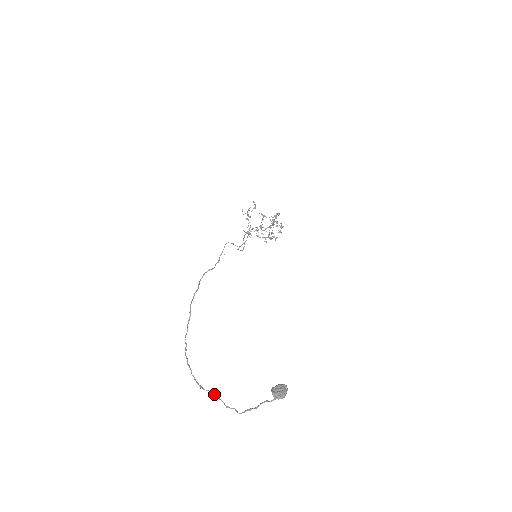
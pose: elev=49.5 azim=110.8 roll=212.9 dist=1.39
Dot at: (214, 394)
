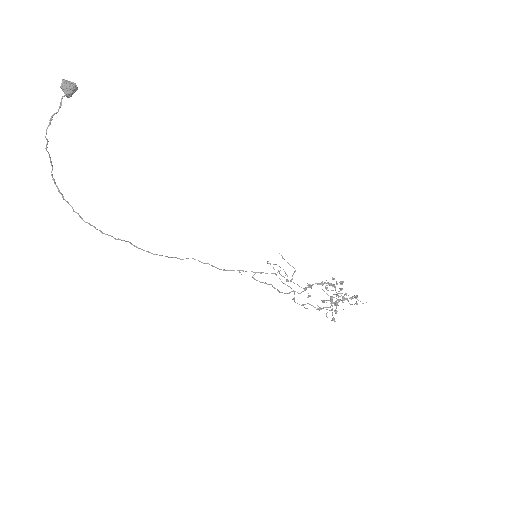
Dot at: occluded
